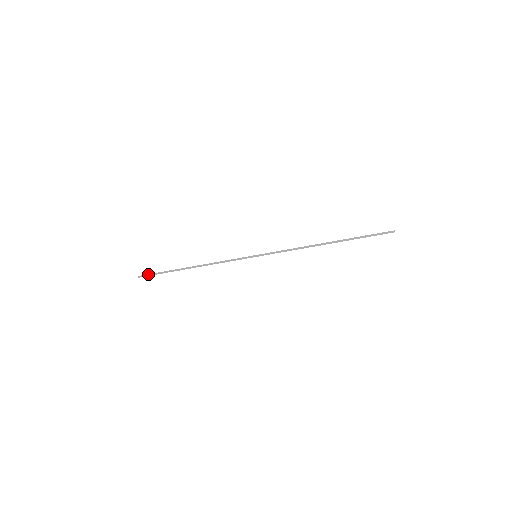
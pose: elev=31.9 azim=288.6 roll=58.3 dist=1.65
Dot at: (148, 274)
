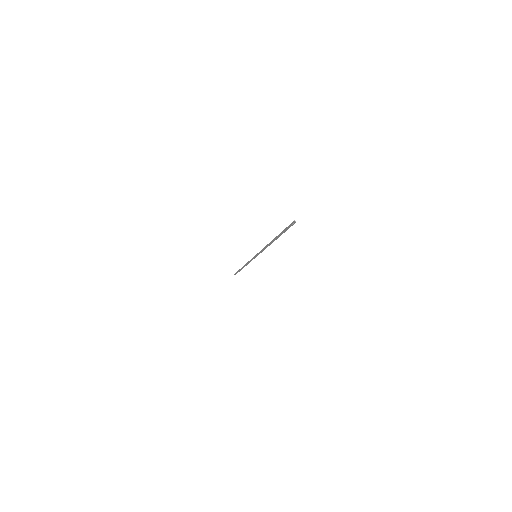
Dot at: (235, 273)
